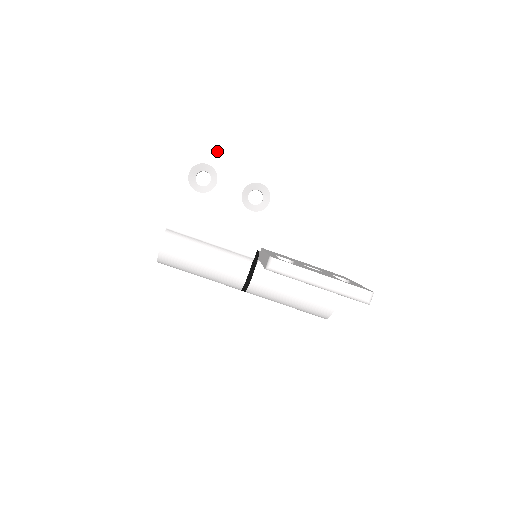
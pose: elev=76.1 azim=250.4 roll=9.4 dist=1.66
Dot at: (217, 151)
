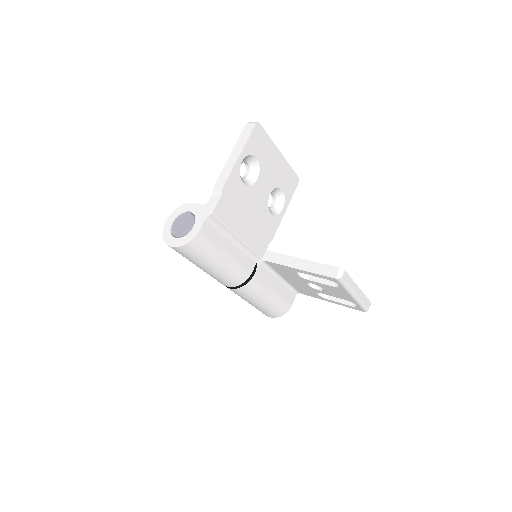
Dot at: (265, 148)
